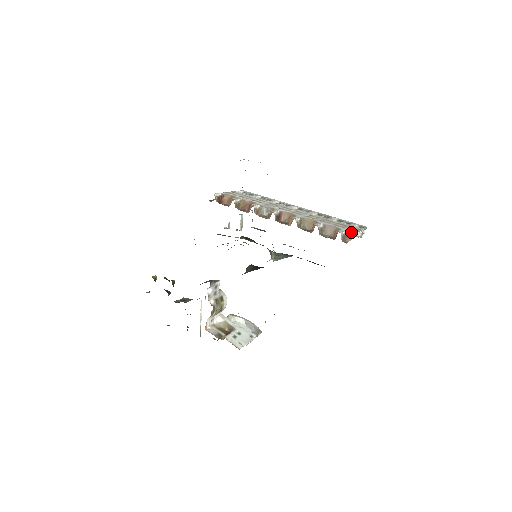
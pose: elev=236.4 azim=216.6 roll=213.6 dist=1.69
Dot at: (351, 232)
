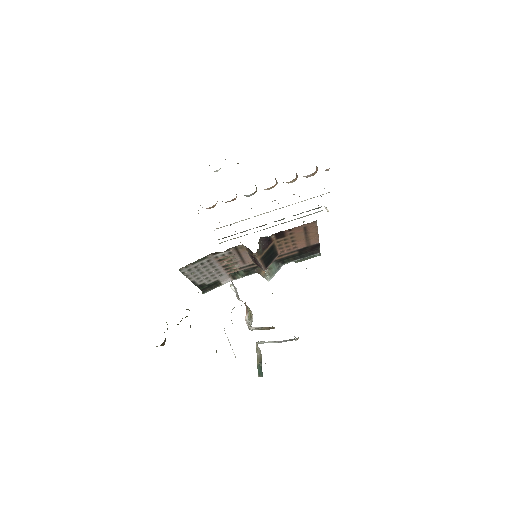
Dot at: occluded
